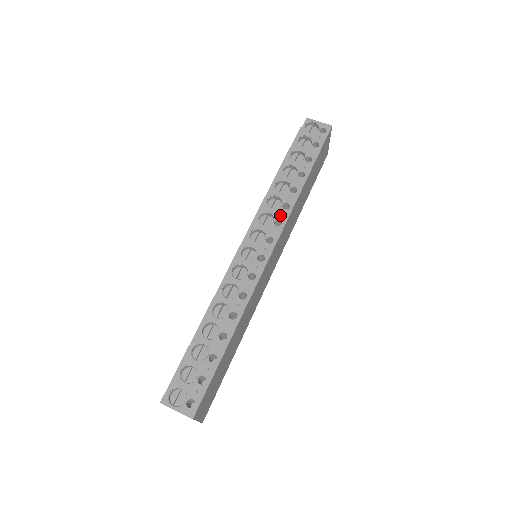
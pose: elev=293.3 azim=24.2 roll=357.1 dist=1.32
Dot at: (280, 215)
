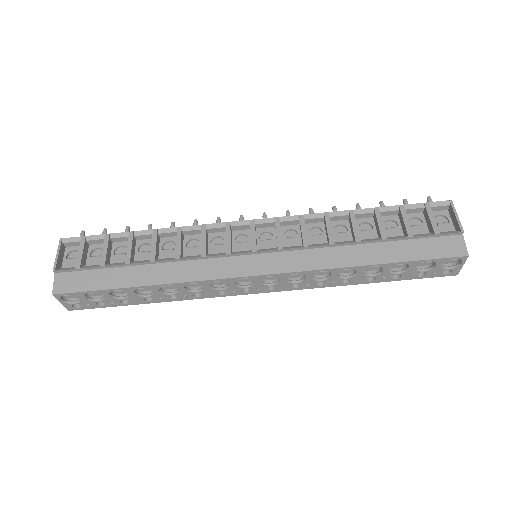
Dot at: (307, 284)
